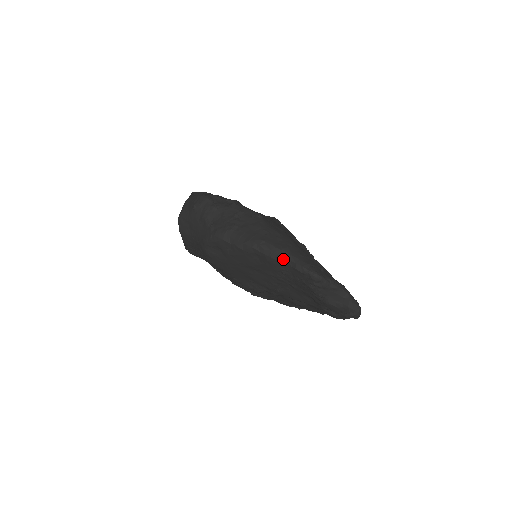
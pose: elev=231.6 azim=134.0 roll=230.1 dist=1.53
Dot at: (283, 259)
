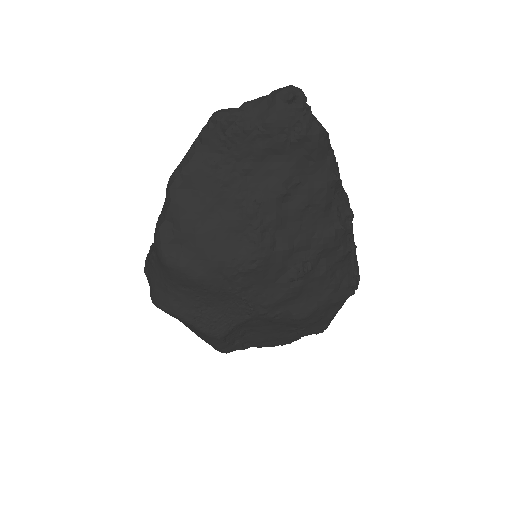
Dot at: (191, 153)
